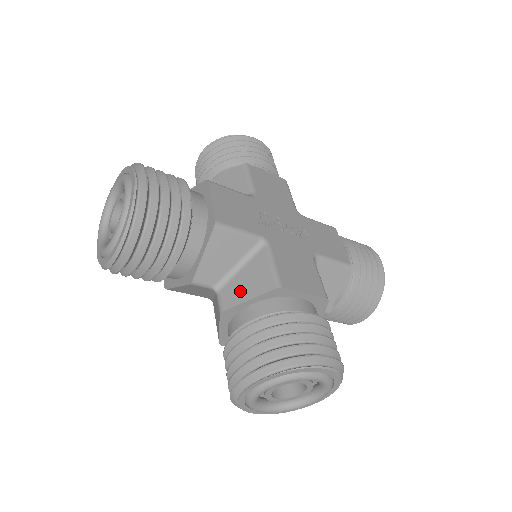
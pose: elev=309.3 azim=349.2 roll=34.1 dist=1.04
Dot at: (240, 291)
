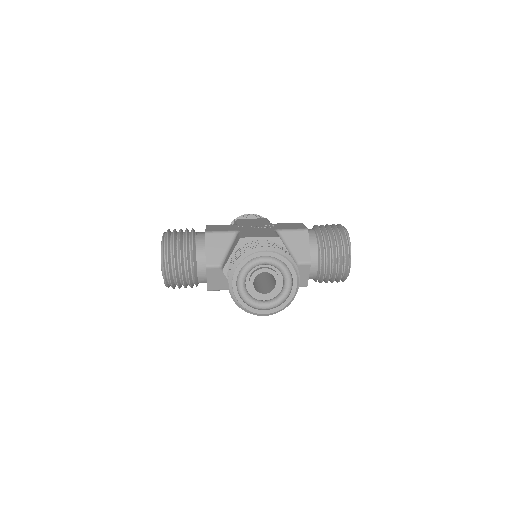
Dot at: (229, 256)
